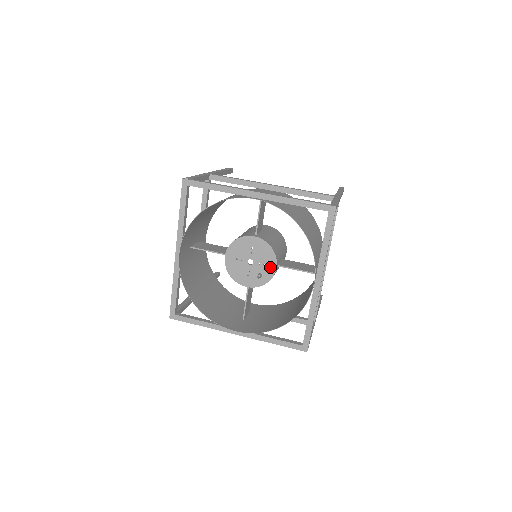
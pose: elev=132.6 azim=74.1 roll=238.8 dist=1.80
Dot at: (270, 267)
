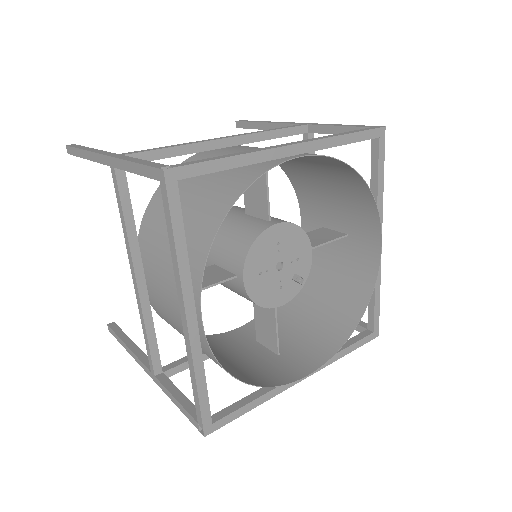
Dot at: (305, 258)
